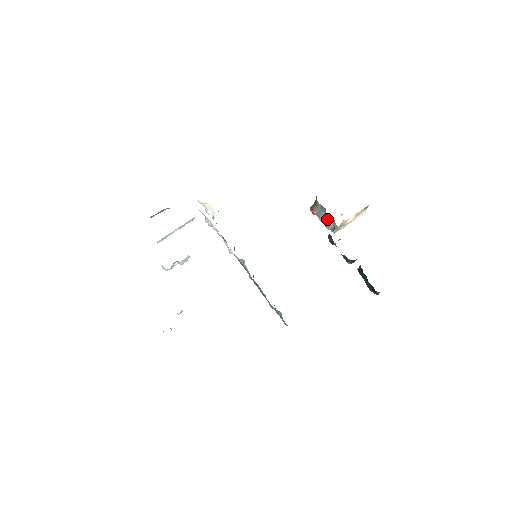
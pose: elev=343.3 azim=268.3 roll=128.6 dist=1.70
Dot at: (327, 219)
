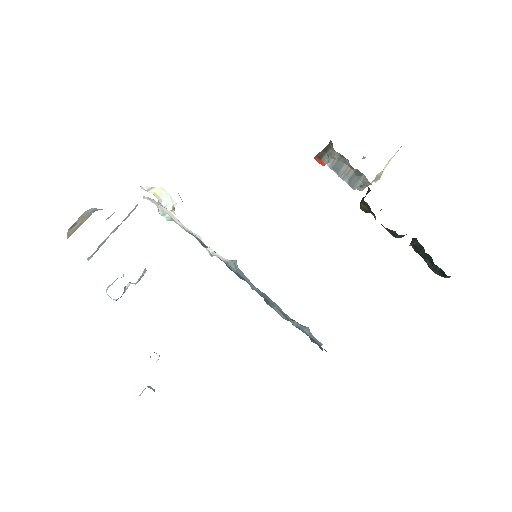
Dot at: (351, 174)
